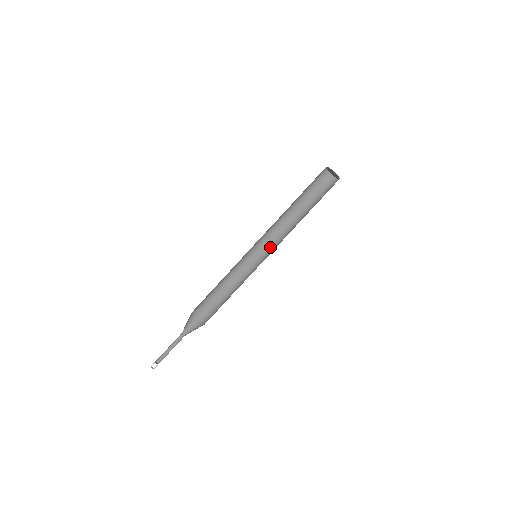
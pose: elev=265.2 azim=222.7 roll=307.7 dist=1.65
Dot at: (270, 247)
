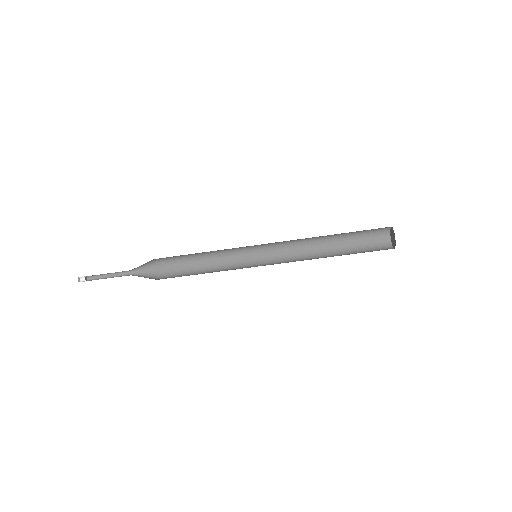
Dot at: (276, 261)
